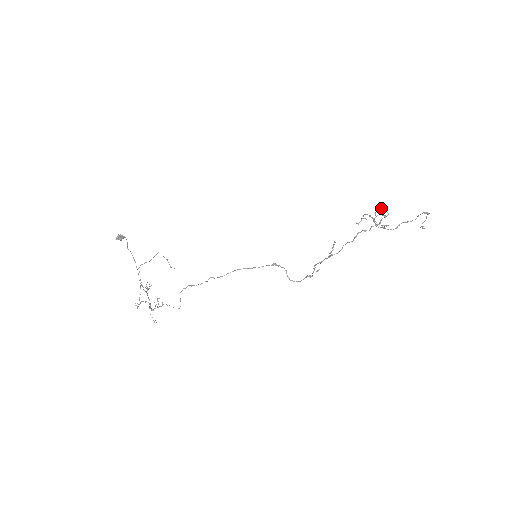
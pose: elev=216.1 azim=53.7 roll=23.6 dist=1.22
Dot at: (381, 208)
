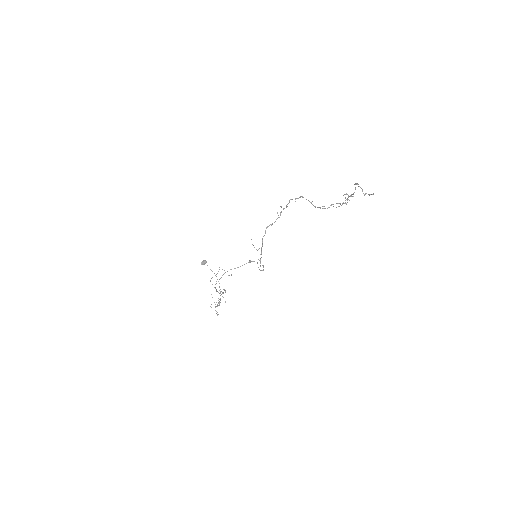
Dot at: (289, 201)
